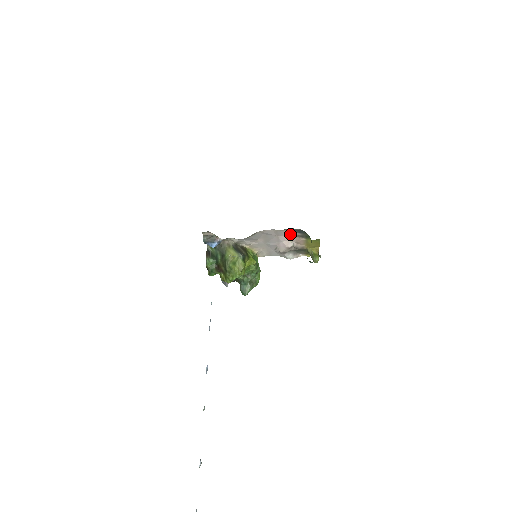
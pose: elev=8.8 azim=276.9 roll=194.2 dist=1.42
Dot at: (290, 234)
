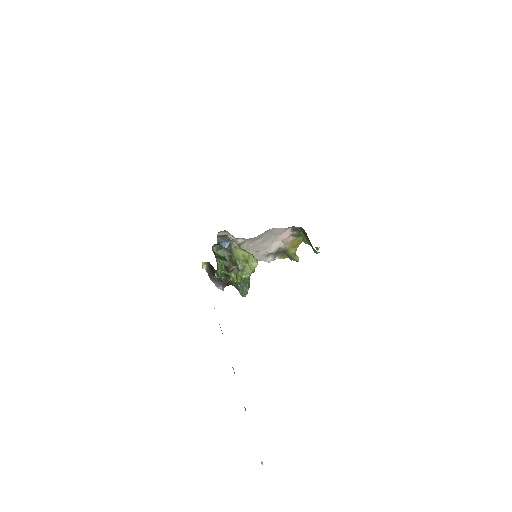
Dot at: (288, 233)
